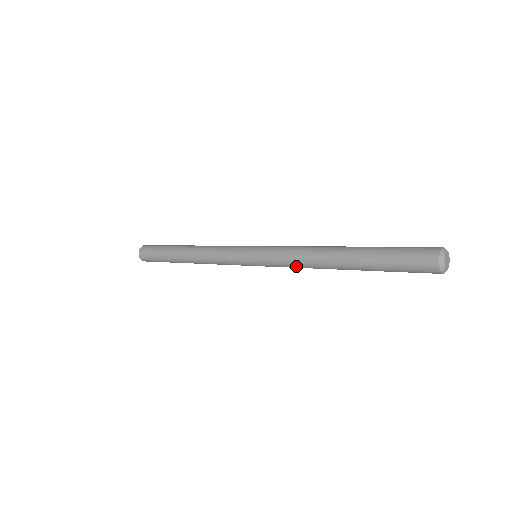
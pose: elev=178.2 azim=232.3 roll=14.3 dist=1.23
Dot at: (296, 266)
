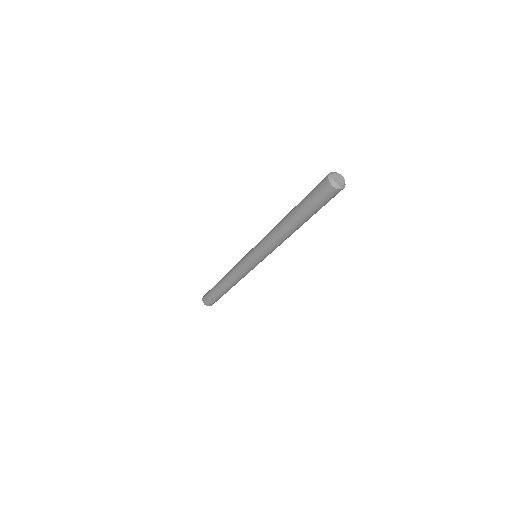
Dot at: (274, 245)
